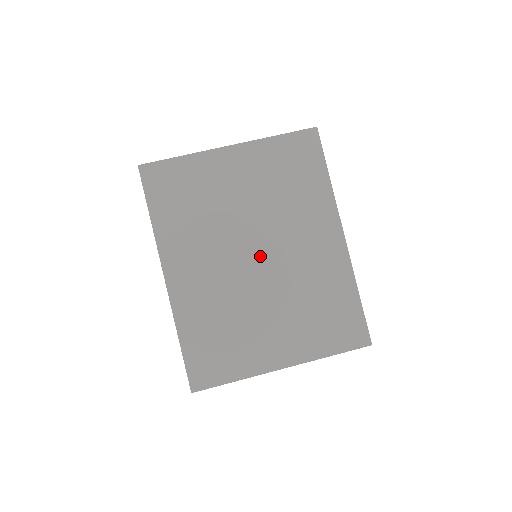
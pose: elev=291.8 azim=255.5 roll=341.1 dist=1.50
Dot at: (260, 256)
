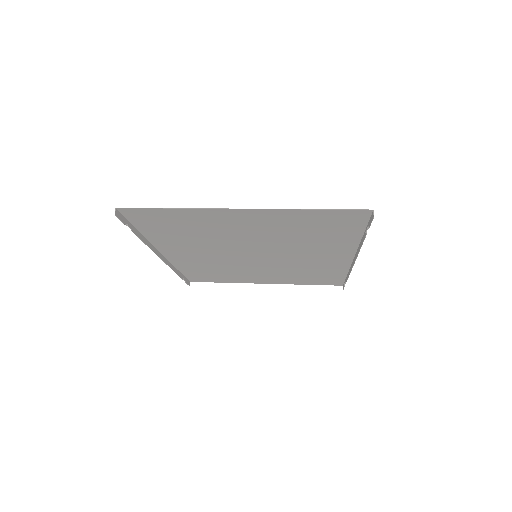
Dot at: (260, 255)
